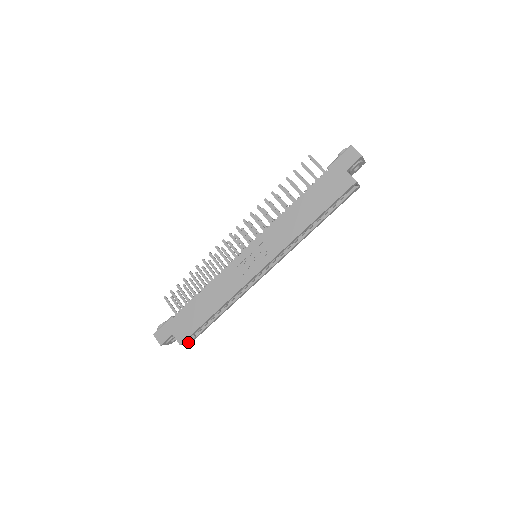
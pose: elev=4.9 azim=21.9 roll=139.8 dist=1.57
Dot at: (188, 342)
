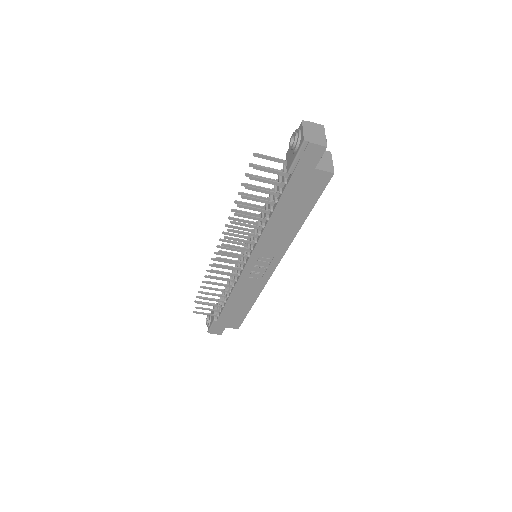
Dot at: occluded
